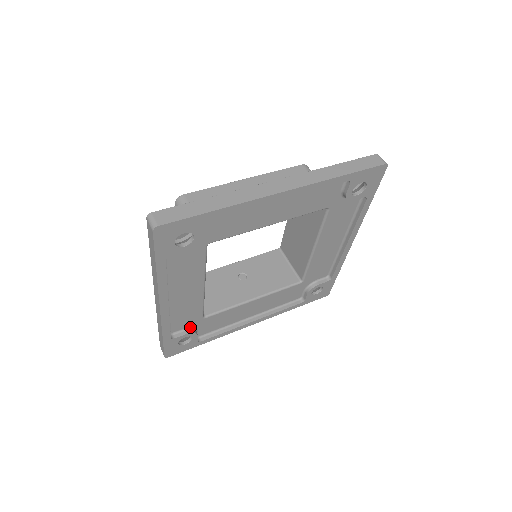
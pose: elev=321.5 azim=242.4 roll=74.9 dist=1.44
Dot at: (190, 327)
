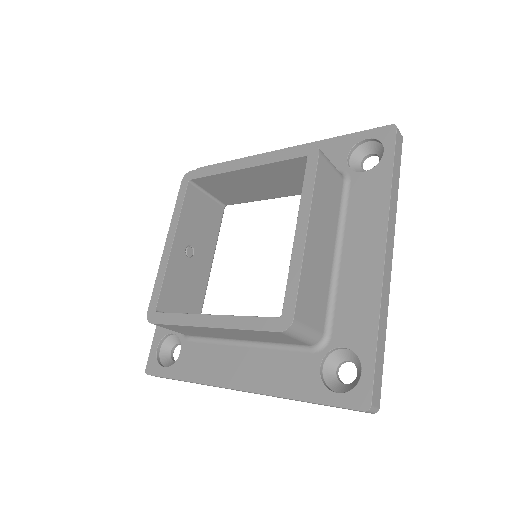
Dot at: occluded
